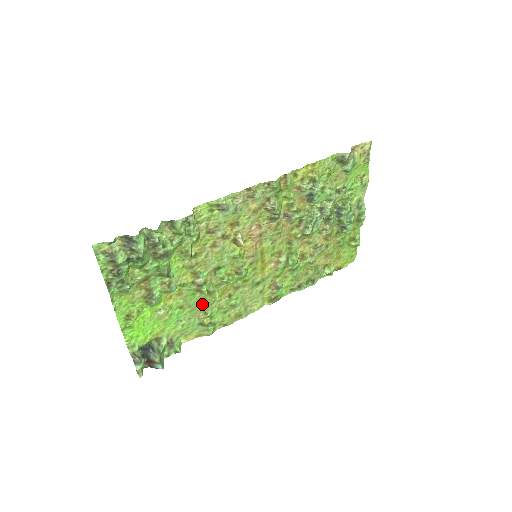
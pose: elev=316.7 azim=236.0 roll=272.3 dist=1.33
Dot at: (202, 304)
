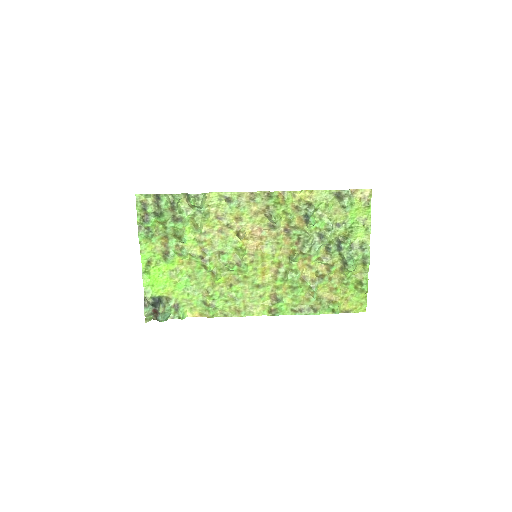
Dot at: (207, 282)
